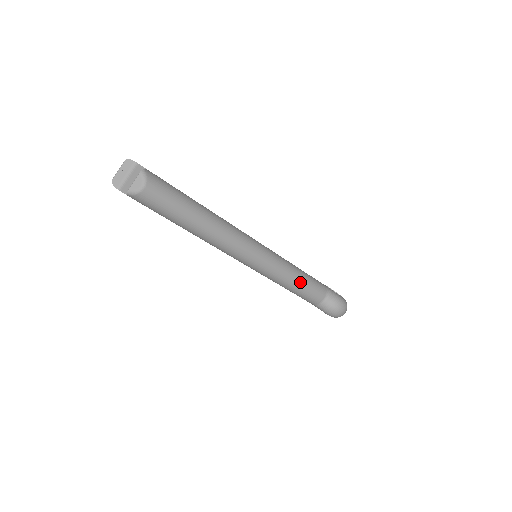
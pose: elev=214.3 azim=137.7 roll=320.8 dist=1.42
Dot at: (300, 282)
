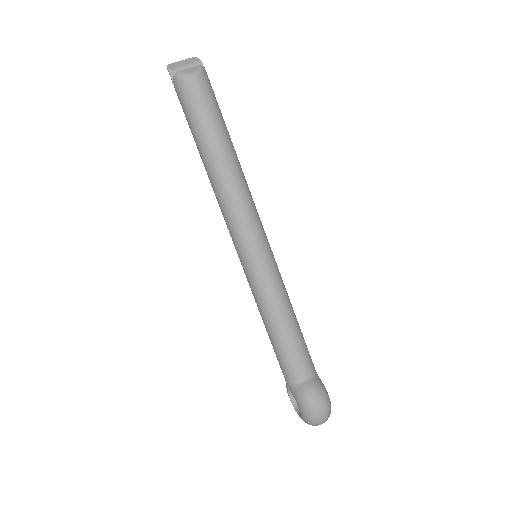
Dot at: (289, 325)
